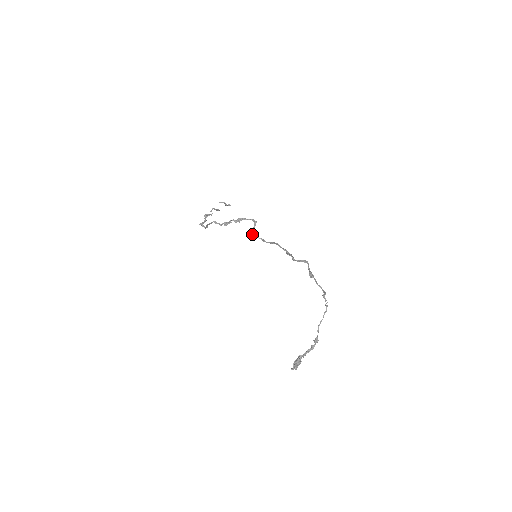
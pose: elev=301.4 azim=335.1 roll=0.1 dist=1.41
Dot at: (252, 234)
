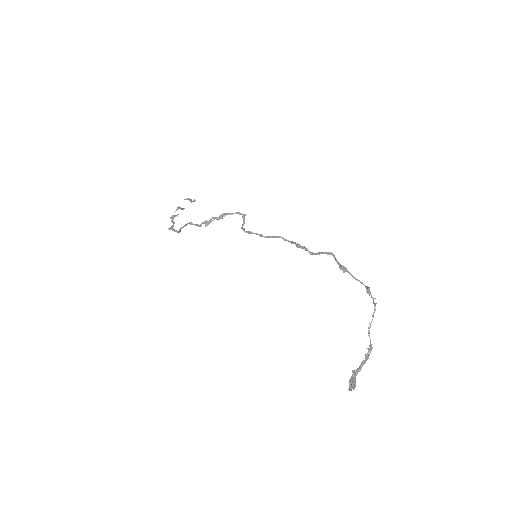
Dot at: occluded
